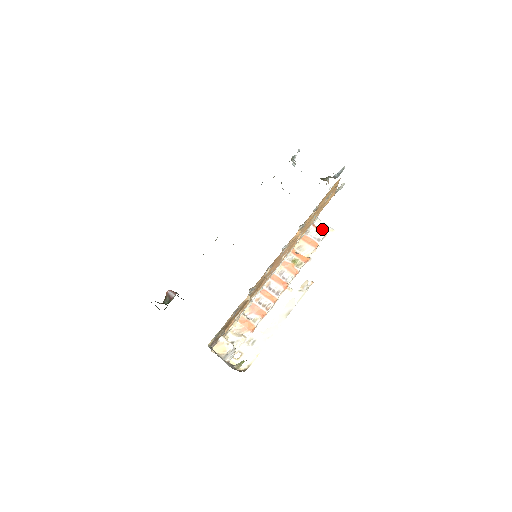
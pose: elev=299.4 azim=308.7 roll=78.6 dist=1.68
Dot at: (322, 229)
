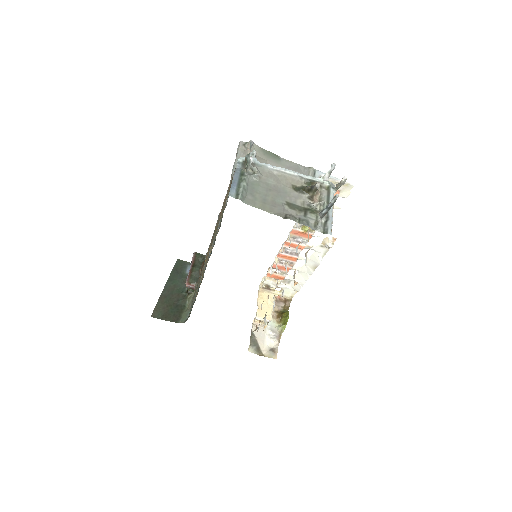
Dot at: occluded
